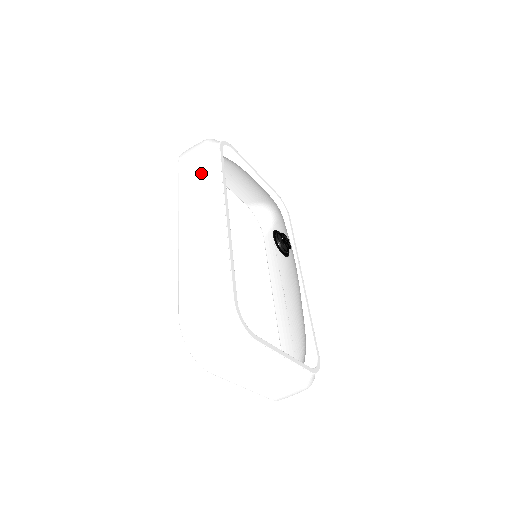
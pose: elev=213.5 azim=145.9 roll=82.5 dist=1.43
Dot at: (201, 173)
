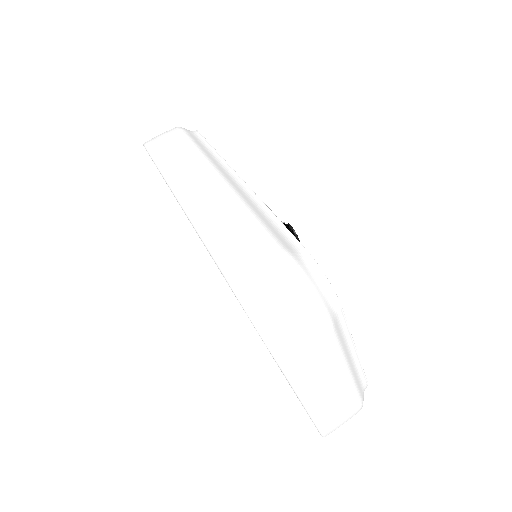
Dot at: (190, 147)
